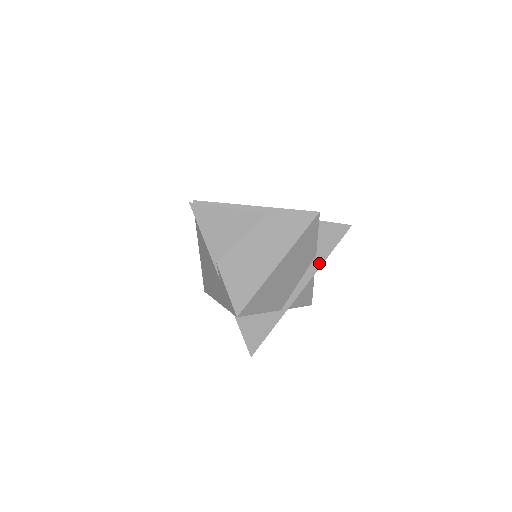
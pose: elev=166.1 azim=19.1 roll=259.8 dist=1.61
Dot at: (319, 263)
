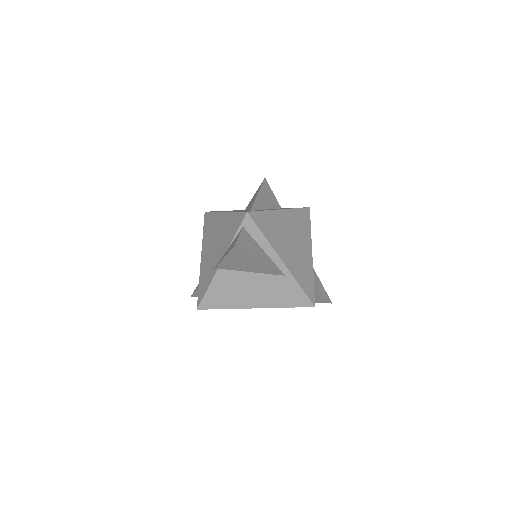
Dot at: occluded
